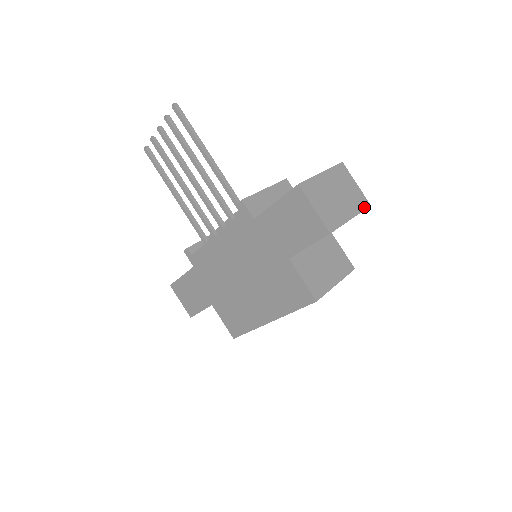
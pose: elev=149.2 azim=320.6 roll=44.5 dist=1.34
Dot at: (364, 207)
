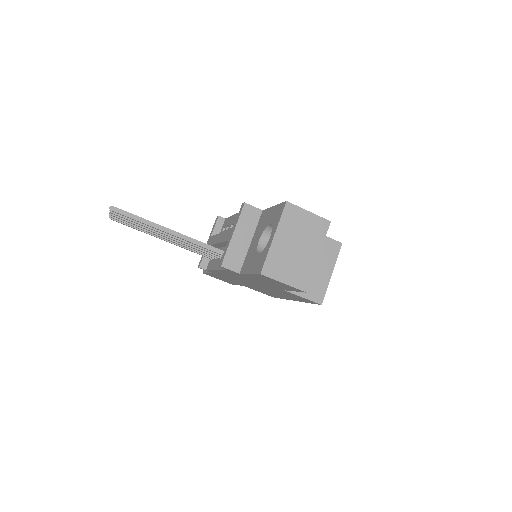
Dot at: (325, 231)
